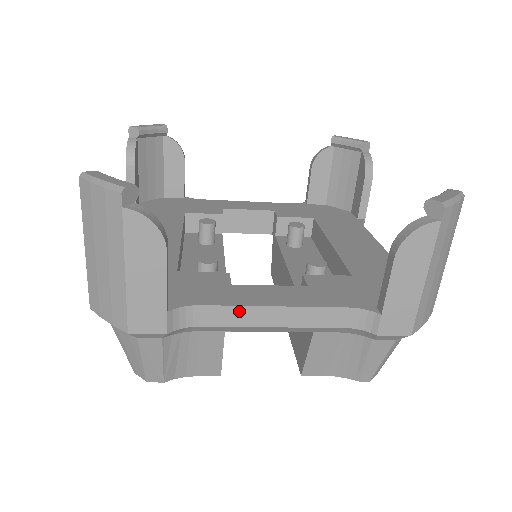
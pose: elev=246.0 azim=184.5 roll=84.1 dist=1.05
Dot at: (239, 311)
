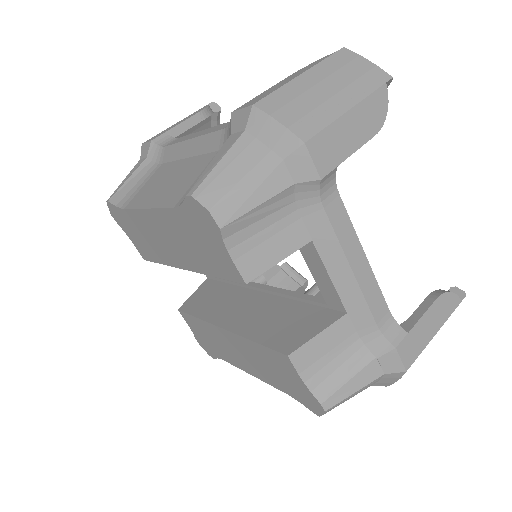
Dot at: (350, 231)
